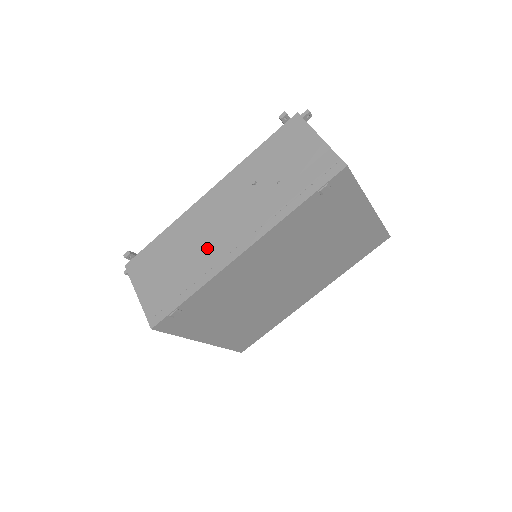
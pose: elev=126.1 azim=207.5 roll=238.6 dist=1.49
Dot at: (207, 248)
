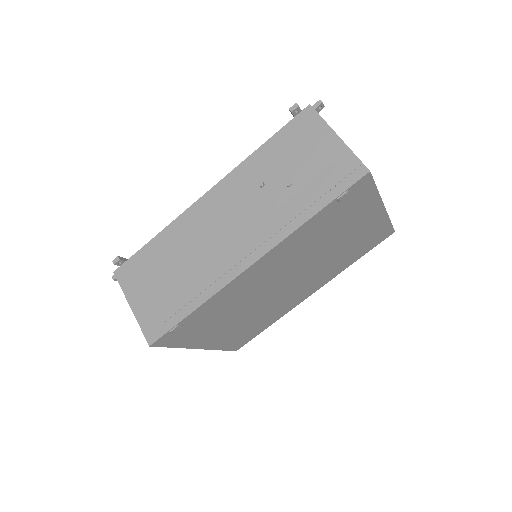
Dot at: (210, 257)
